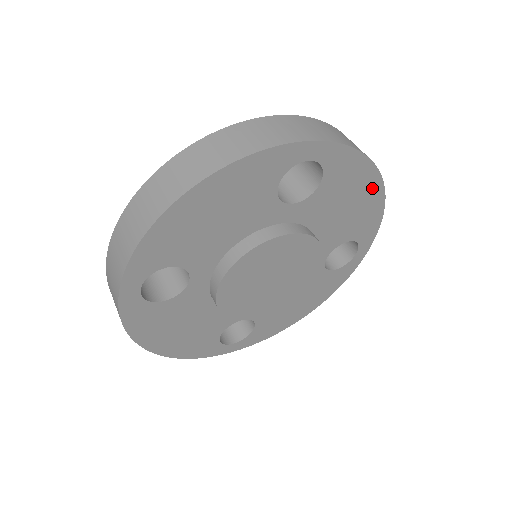
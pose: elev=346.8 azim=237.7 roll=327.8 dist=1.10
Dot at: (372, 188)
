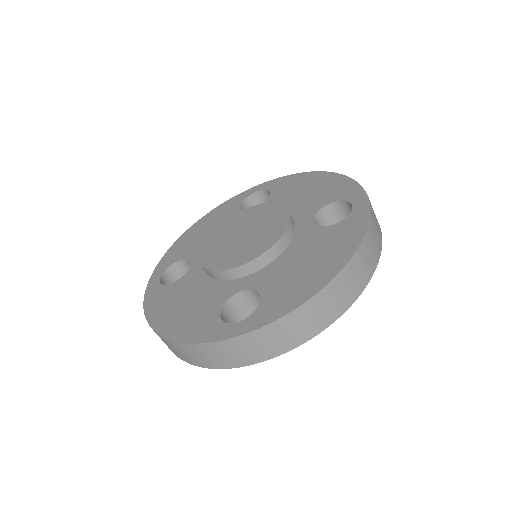
Dot at: (320, 178)
